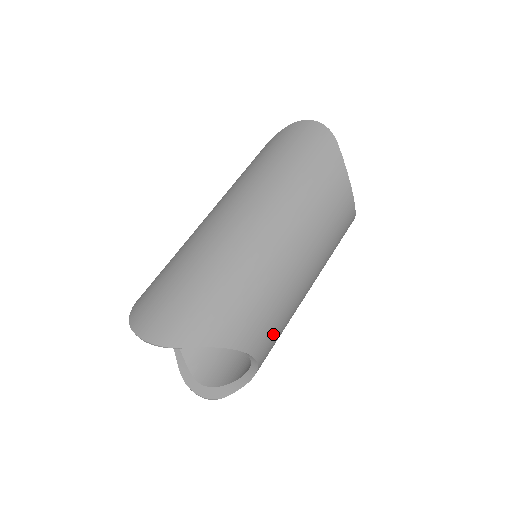
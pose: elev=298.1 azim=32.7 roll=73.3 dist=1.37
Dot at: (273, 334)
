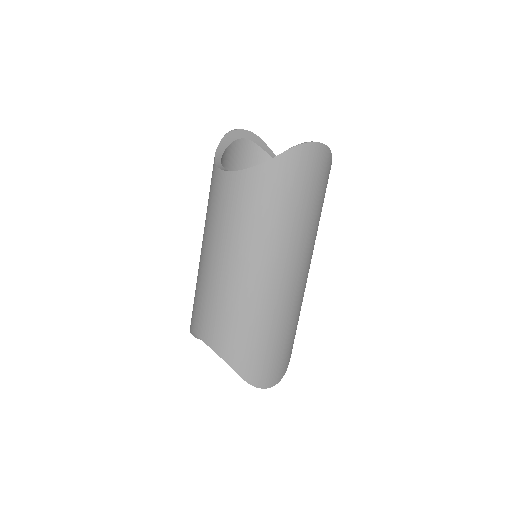
Dot at: occluded
